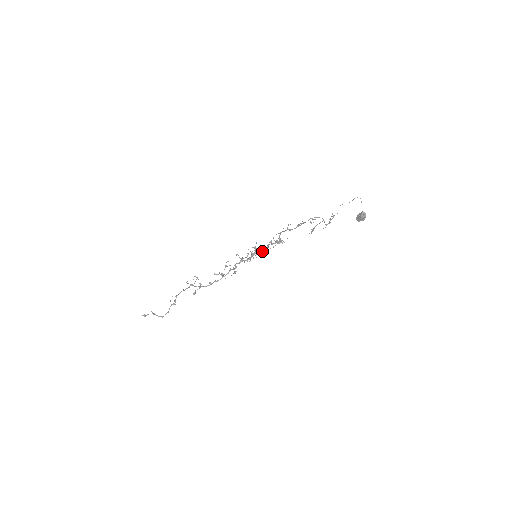
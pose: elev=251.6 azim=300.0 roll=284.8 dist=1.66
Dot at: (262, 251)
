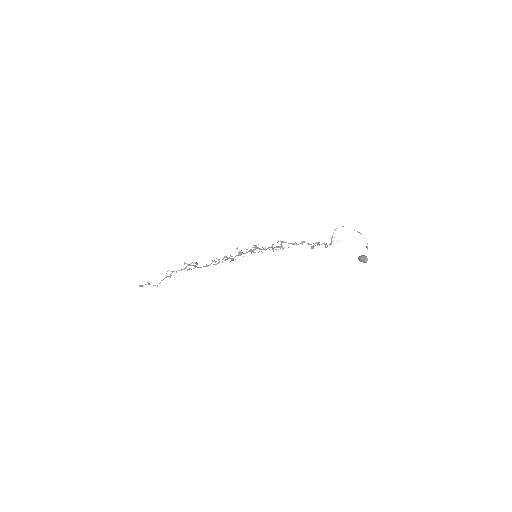
Dot at: (262, 252)
